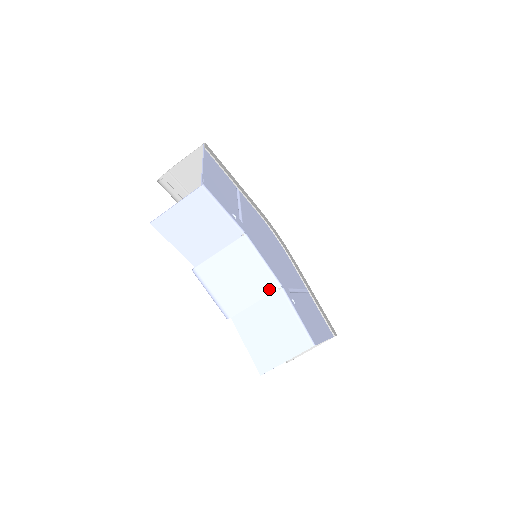
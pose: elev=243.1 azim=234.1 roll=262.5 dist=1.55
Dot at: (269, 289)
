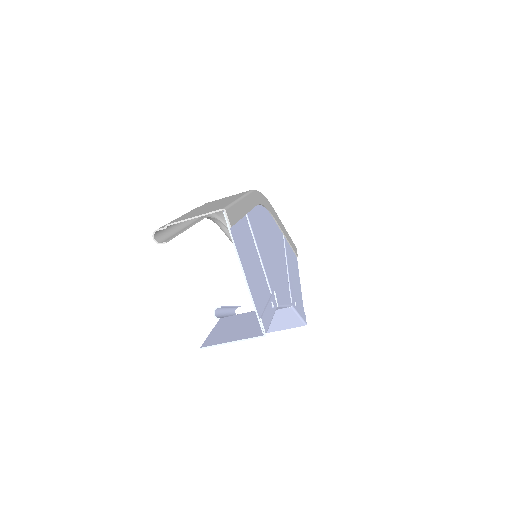
Dot at: occluded
